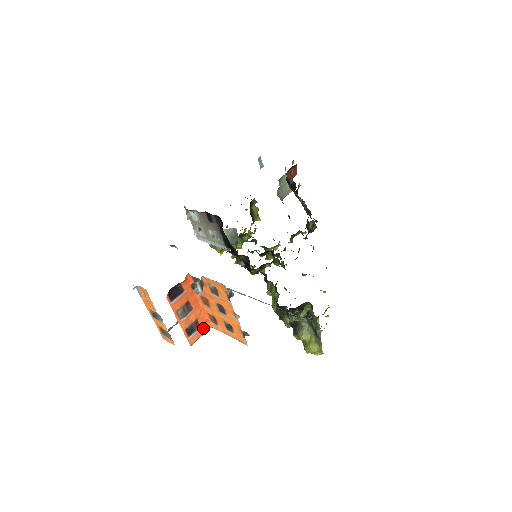
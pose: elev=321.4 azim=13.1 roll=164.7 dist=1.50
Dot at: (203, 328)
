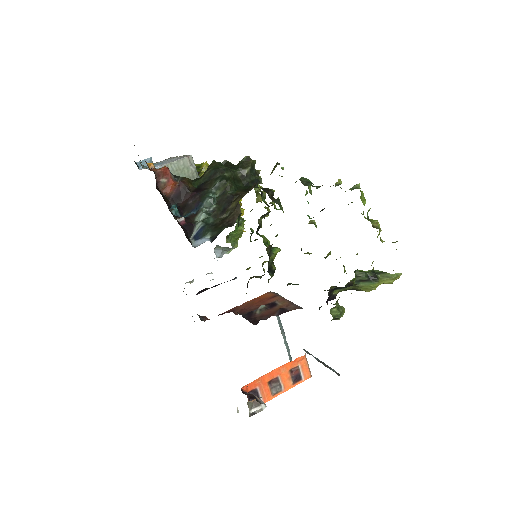
Dot at: (301, 362)
